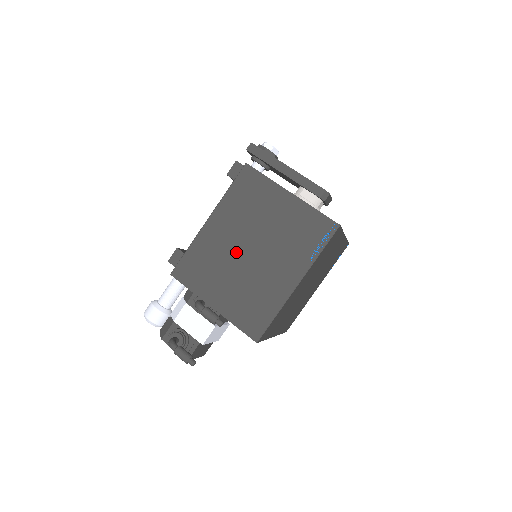
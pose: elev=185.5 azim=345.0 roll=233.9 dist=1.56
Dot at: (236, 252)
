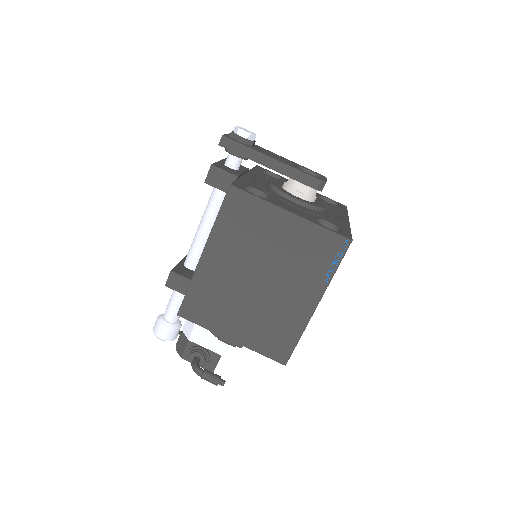
Dot at: (243, 284)
